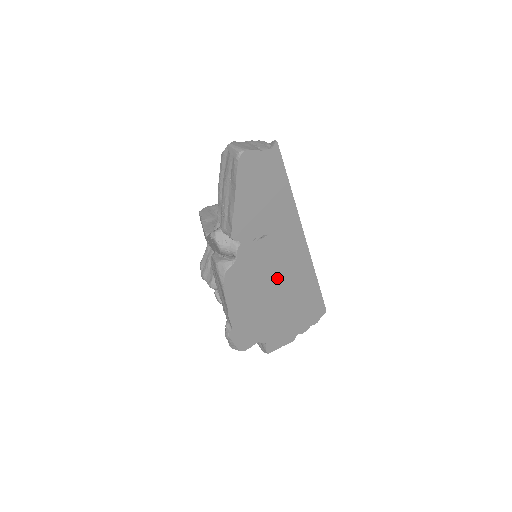
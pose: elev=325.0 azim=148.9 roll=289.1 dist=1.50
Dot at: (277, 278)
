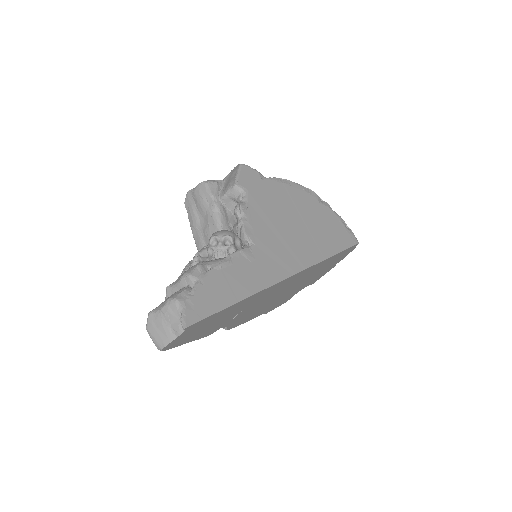
Dot at: (280, 292)
